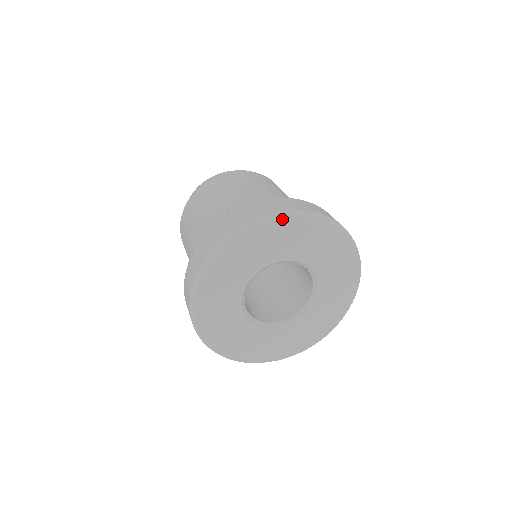
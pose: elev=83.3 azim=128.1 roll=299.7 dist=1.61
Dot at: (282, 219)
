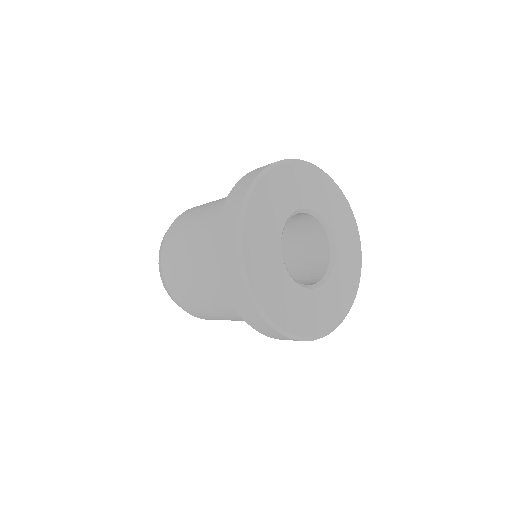
Dot at: (259, 185)
